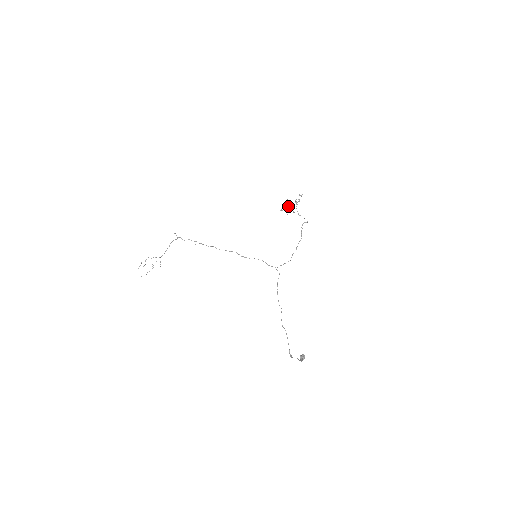
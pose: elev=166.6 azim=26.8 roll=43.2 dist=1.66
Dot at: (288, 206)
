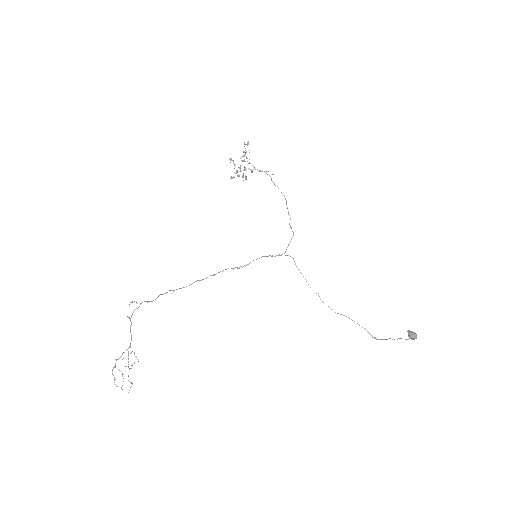
Dot at: (240, 167)
